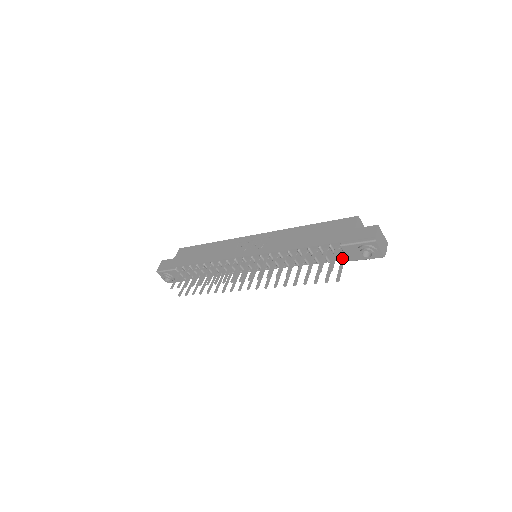
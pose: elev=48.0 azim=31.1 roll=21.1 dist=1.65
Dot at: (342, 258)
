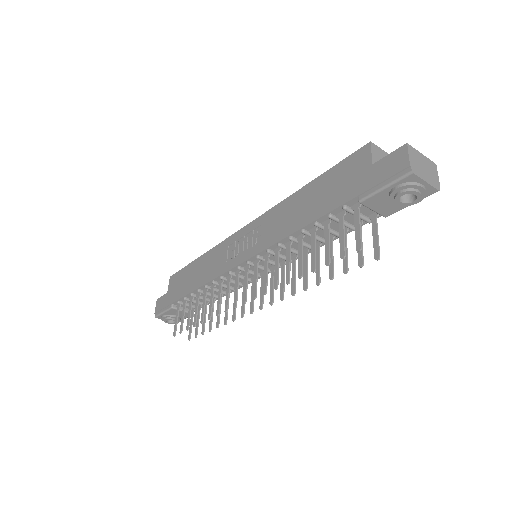
Dot at: (372, 217)
